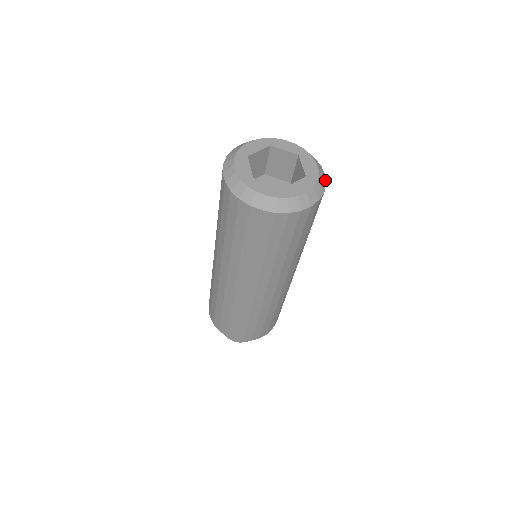
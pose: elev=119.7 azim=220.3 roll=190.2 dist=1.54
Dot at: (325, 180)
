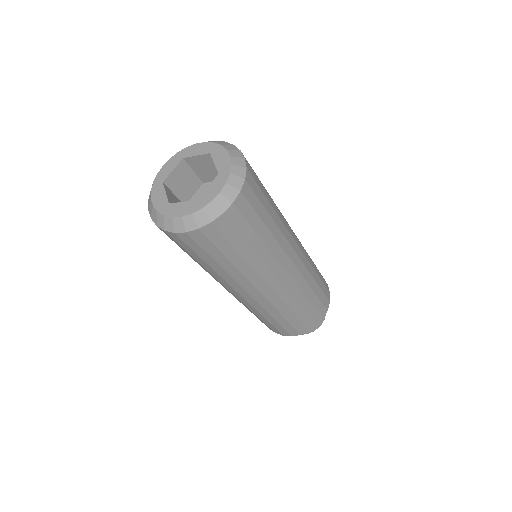
Dot at: (244, 165)
